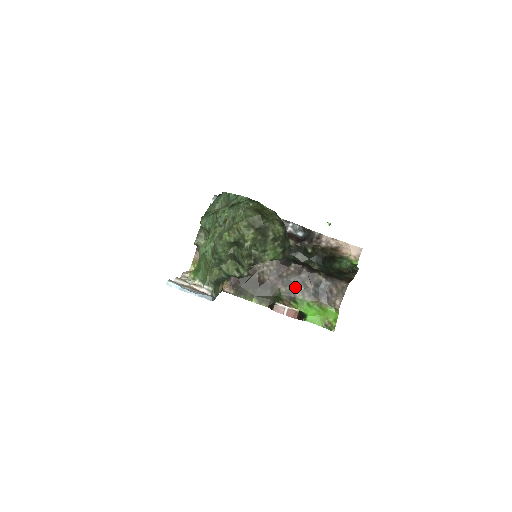
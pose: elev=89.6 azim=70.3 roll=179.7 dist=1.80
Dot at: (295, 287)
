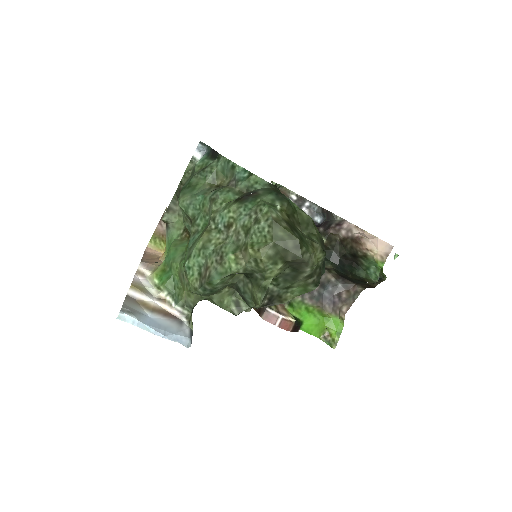
Dot at: occluded
